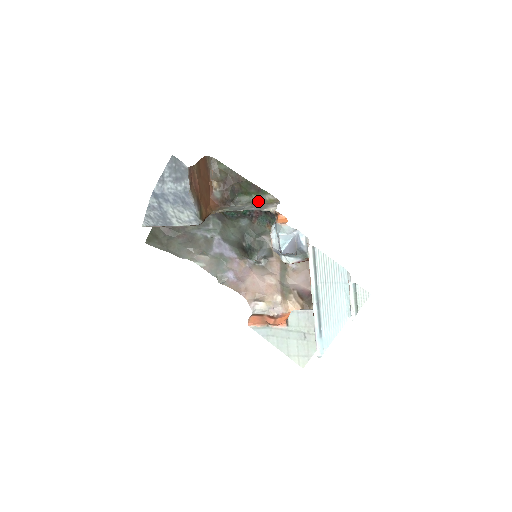
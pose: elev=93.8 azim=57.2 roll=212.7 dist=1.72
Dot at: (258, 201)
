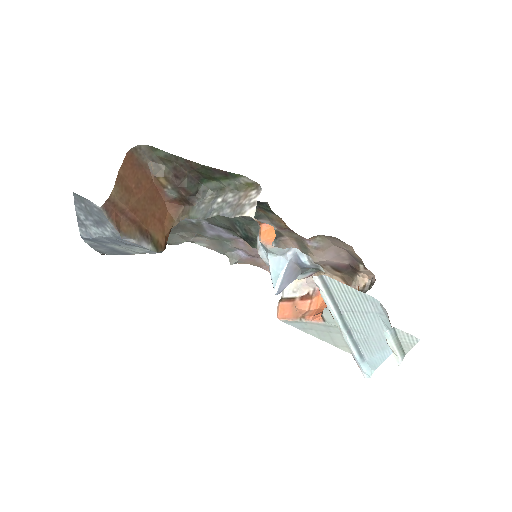
Dot at: (231, 188)
